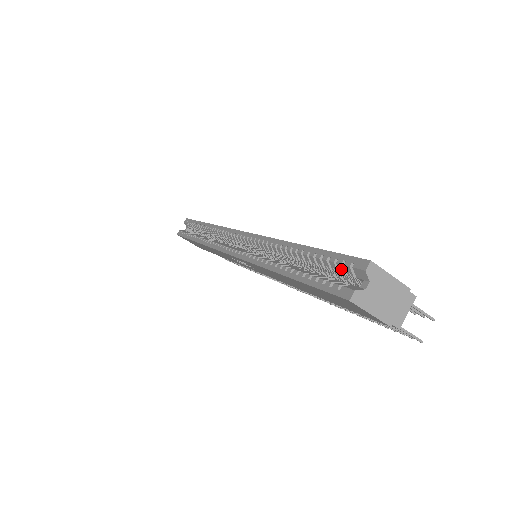
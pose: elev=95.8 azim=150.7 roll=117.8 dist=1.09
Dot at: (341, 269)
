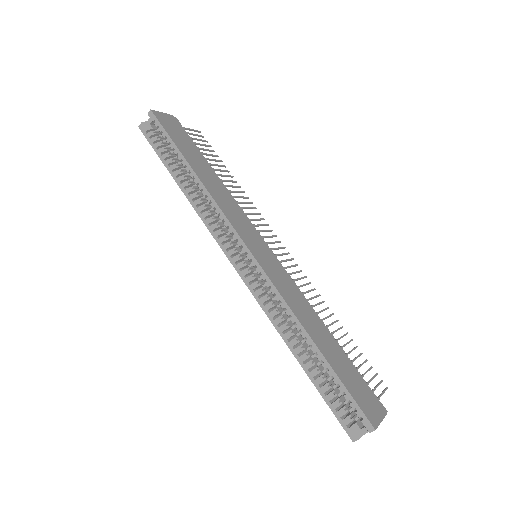
Dot at: (351, 407)
